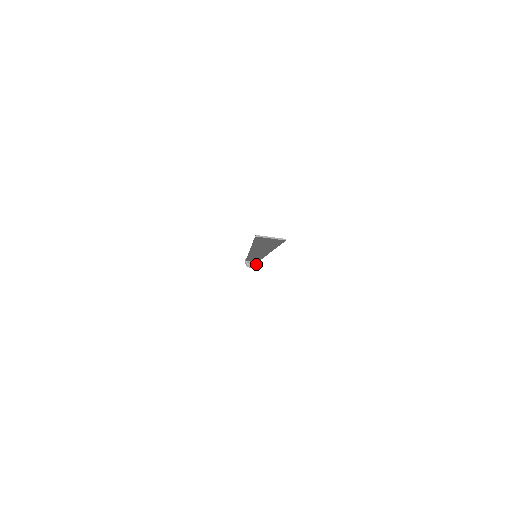
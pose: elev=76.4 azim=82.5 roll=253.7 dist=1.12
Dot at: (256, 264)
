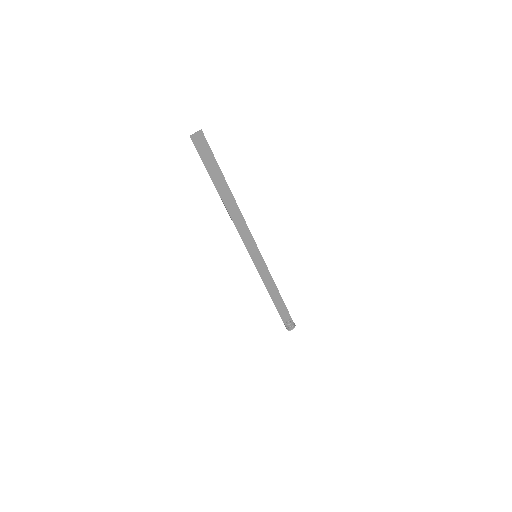
Dot at: occluded
